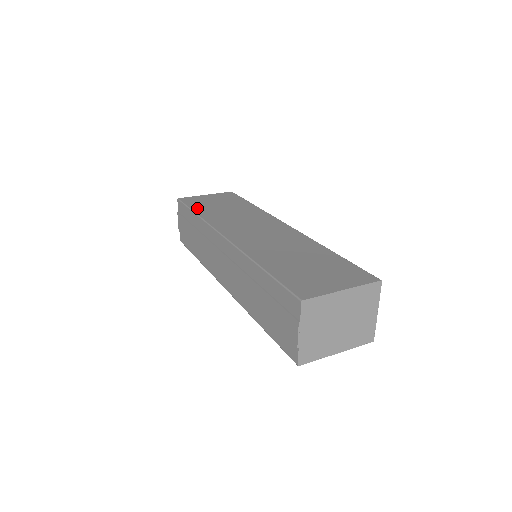
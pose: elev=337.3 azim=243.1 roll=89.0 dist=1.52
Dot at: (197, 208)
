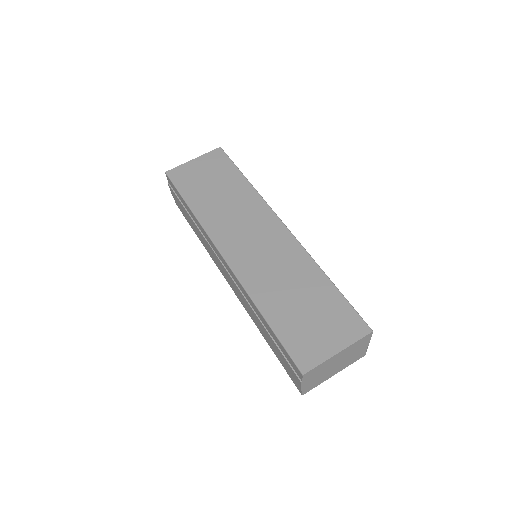
Dot at: (189, 195)
